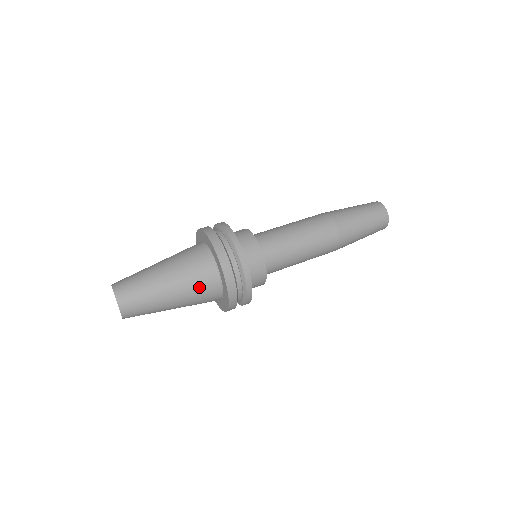
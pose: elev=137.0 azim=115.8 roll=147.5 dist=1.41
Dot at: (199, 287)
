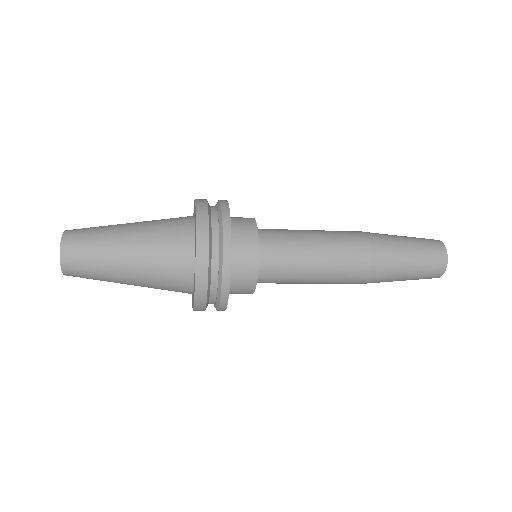
Dot at: (165, 234)
